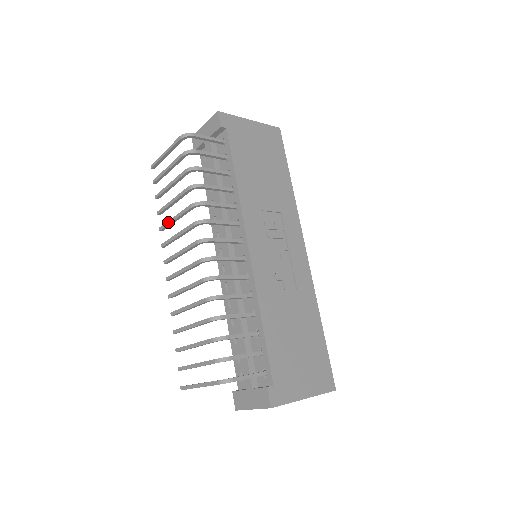
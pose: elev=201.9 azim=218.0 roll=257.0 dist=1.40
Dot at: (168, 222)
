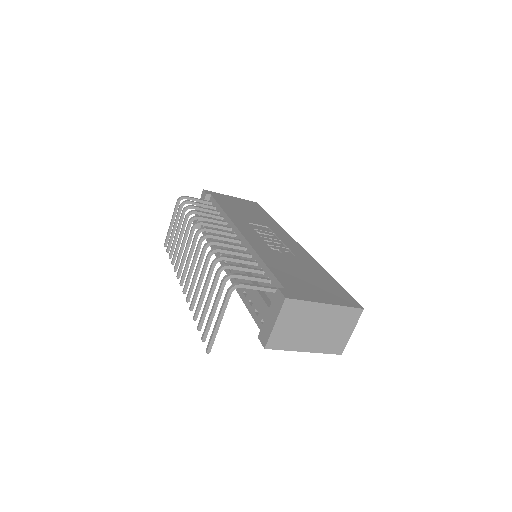
Dot at: (178, 255)
